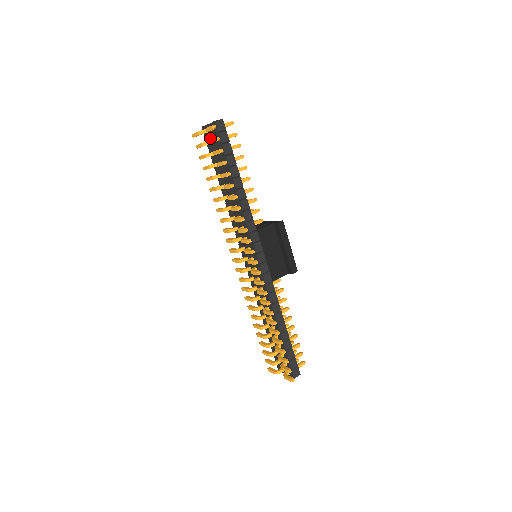
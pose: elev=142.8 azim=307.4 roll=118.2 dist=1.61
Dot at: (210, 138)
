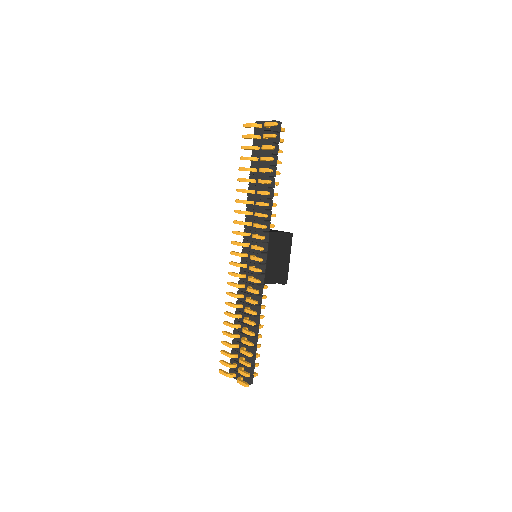
Dot at: (261, 134)
